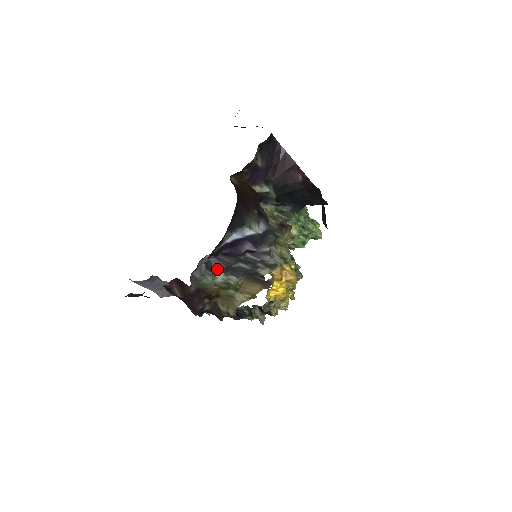
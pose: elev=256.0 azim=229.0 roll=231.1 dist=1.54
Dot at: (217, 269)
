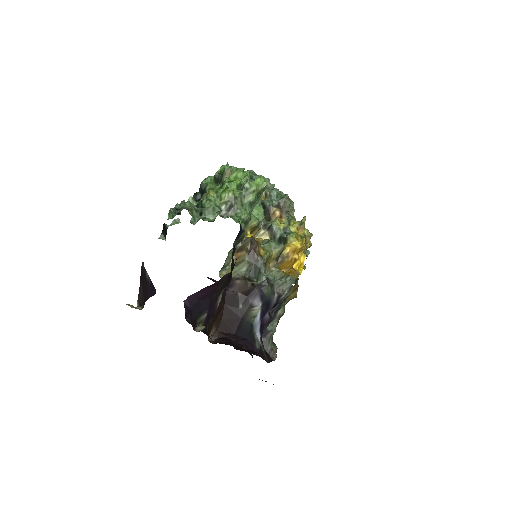
Dot at: (268, 326)
